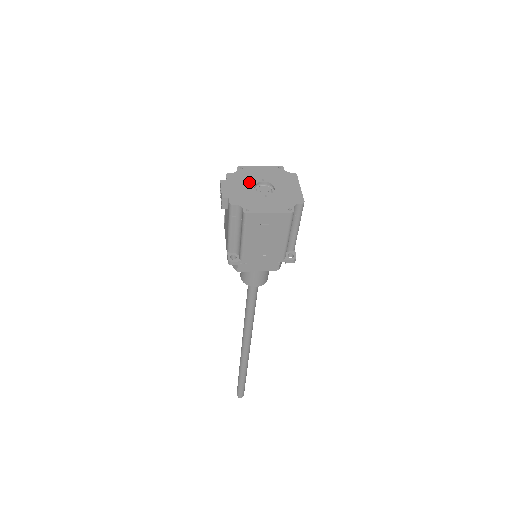
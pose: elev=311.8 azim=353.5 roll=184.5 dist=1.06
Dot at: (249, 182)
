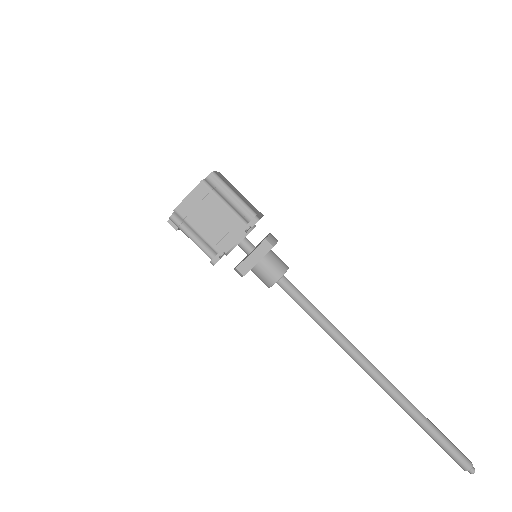
Dot at: occluded
